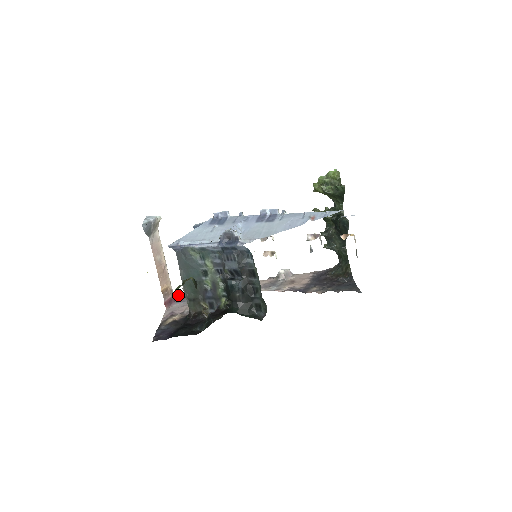
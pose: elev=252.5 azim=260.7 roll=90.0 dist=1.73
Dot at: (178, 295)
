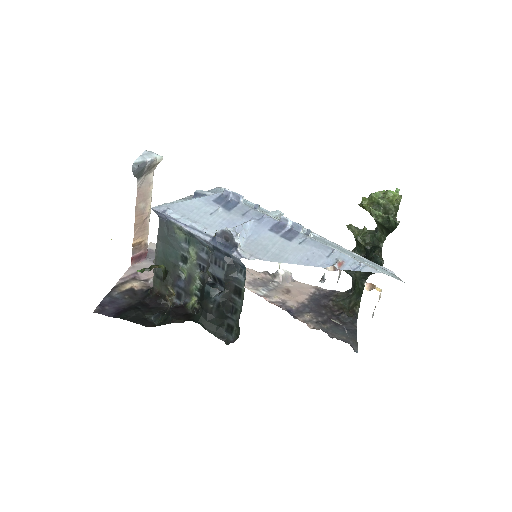
Dot at: (154, 248)
